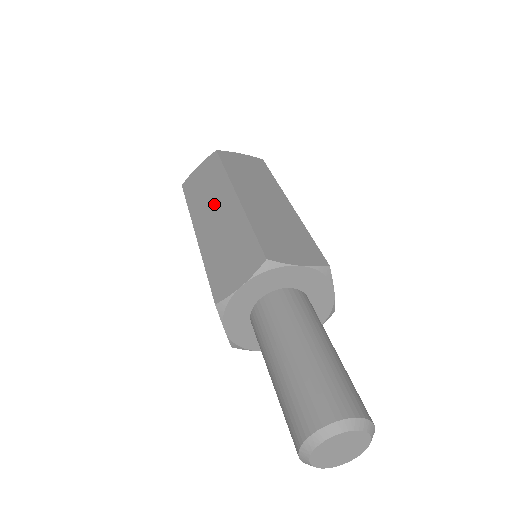
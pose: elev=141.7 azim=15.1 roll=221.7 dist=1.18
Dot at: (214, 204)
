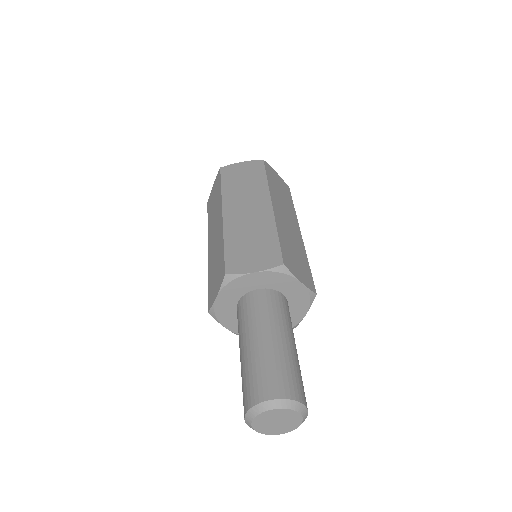
Dot at: (248, 199)
